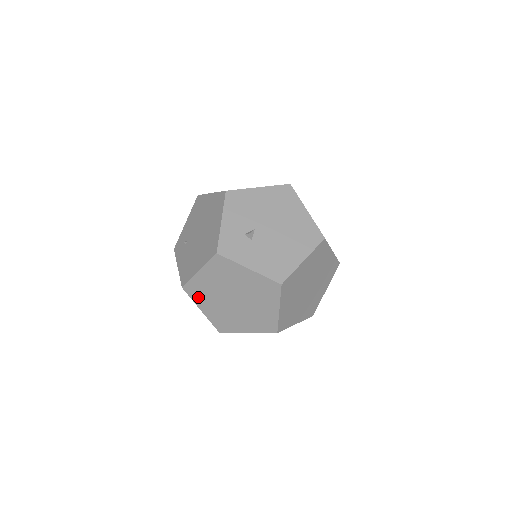
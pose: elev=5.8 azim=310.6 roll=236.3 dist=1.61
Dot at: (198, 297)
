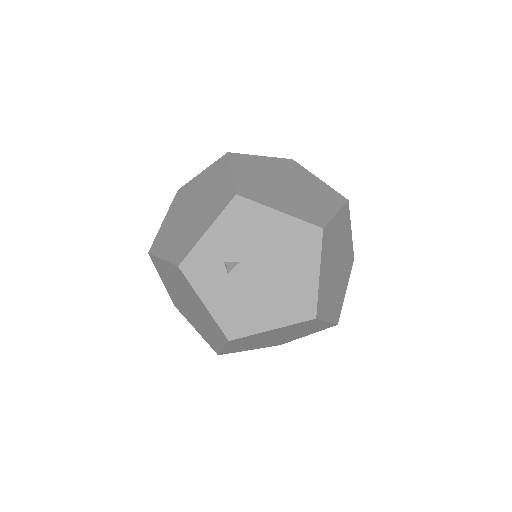
Dot at: (160, 272)
